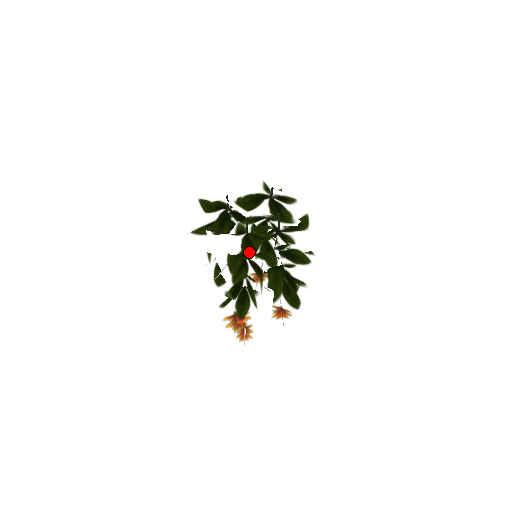
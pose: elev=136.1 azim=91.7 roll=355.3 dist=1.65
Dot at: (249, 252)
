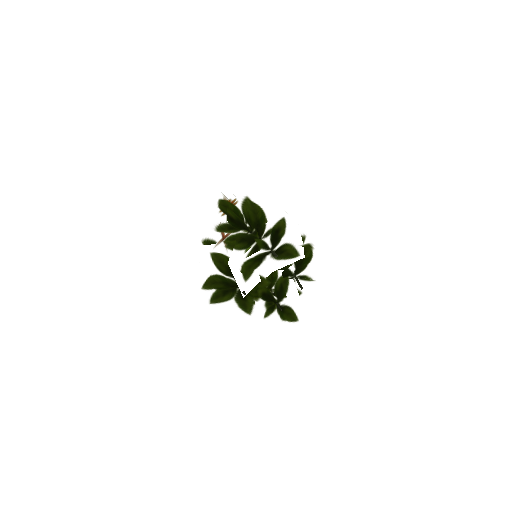
Dot at: (296, 329)
